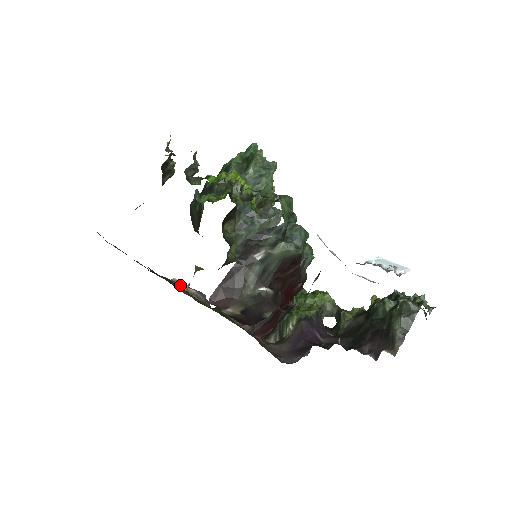
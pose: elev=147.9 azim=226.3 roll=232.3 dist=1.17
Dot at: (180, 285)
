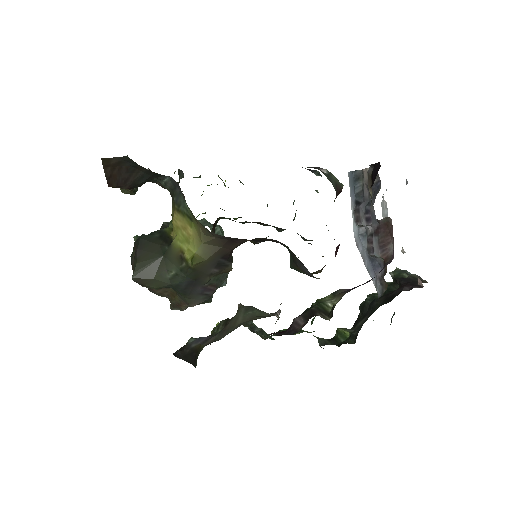
Dot at: occluded
